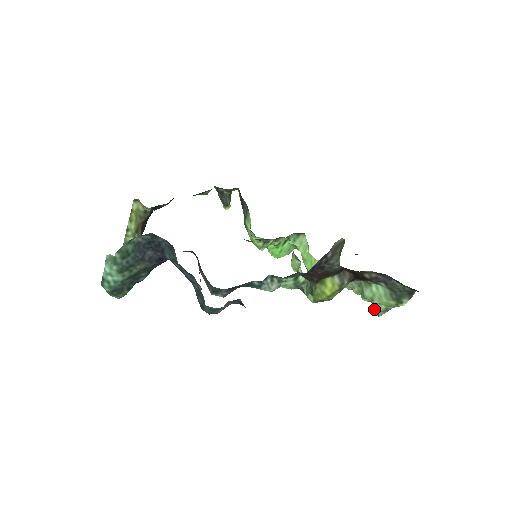
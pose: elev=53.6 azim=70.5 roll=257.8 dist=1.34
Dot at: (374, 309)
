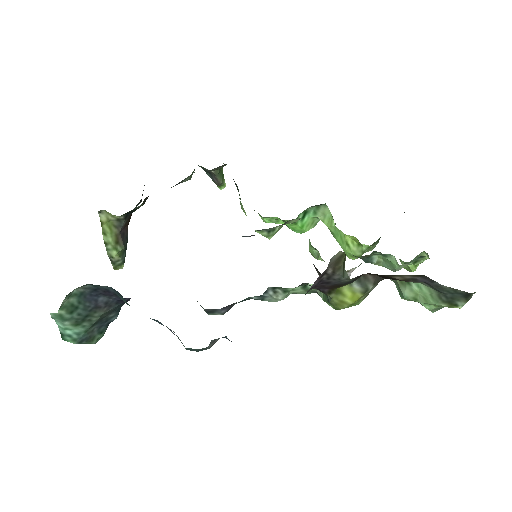
Dot at: occluded
